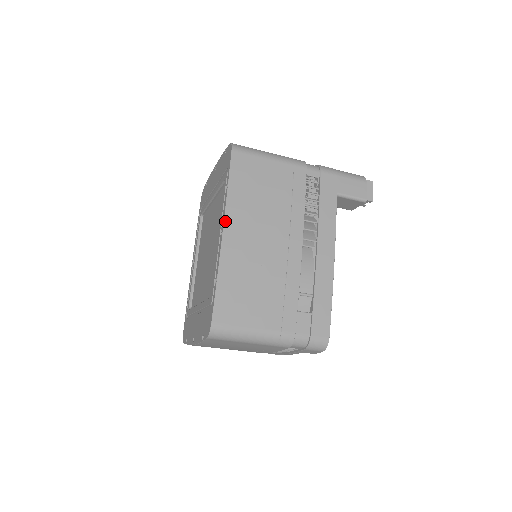
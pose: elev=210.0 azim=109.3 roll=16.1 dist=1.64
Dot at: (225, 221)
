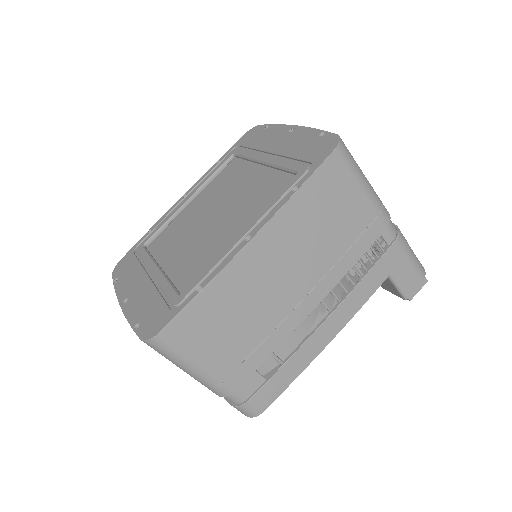
Dot at: (262, 230)
